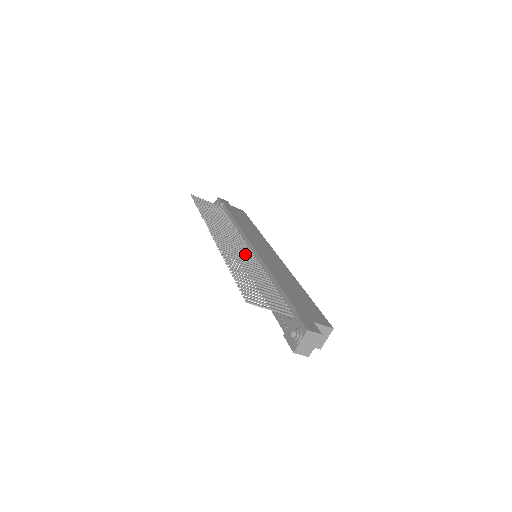
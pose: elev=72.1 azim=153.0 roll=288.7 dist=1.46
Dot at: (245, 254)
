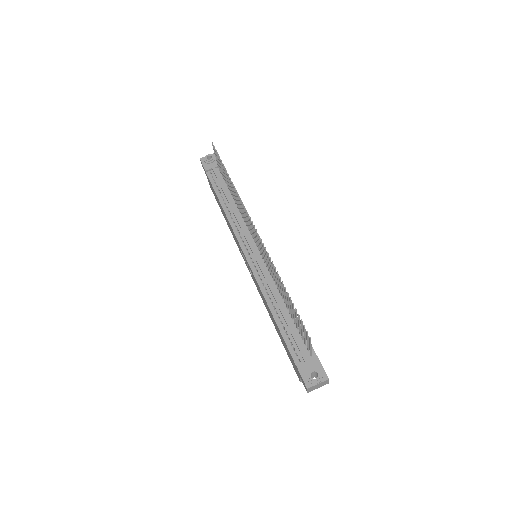
Dot at: occluded
